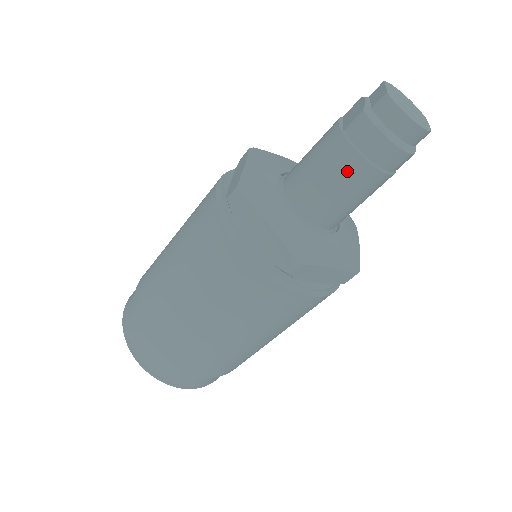
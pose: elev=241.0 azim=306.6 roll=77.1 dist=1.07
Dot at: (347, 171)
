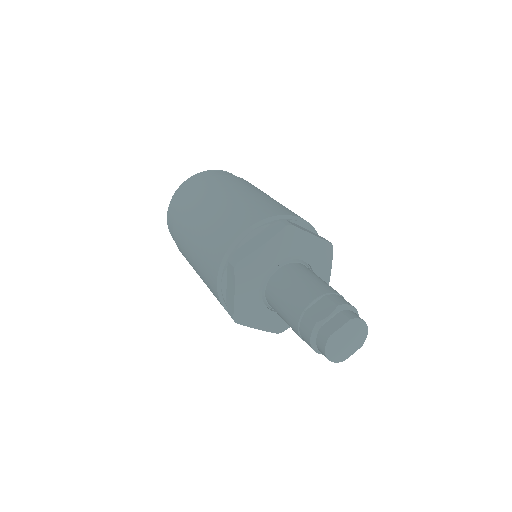
Dot at: (290, 323)
